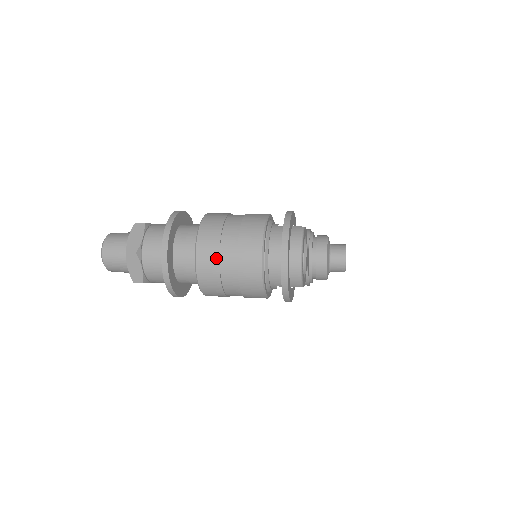
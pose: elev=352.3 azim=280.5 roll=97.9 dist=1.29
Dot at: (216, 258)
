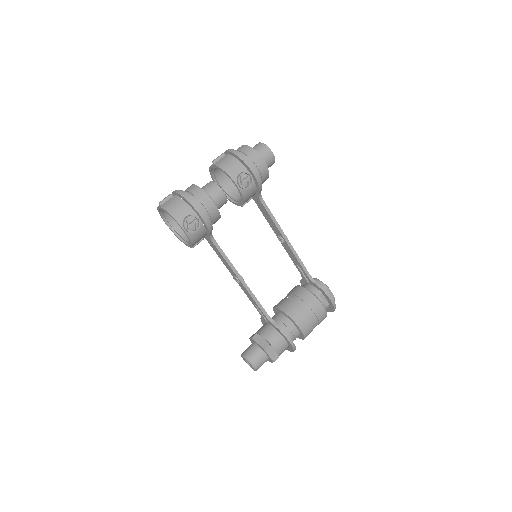
Dot at: occluded
